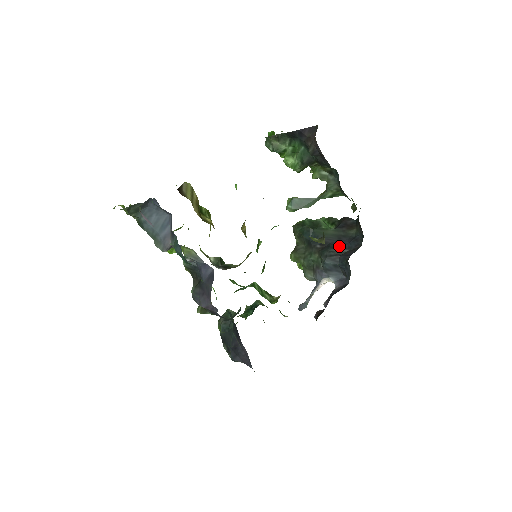
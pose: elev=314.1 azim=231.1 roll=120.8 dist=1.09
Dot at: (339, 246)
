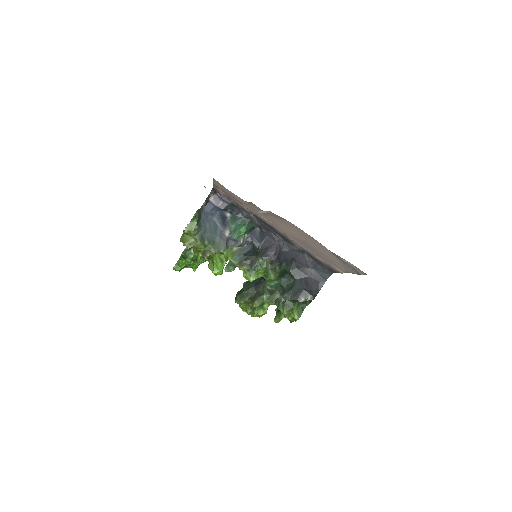
Dot at: occluded
